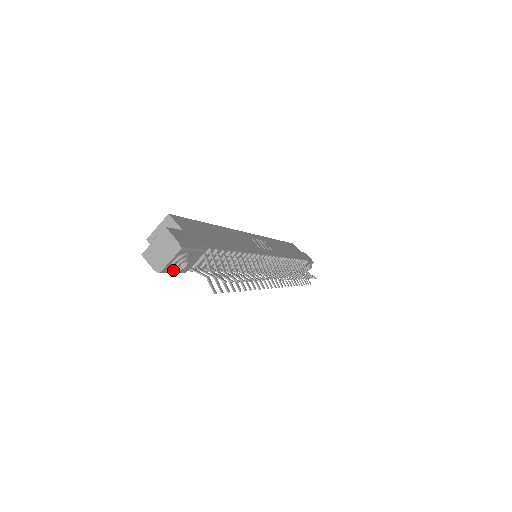
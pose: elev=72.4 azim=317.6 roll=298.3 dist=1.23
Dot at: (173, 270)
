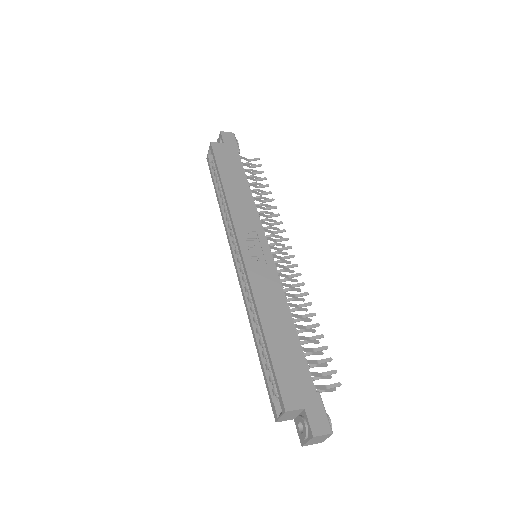
Dot at: occluded
